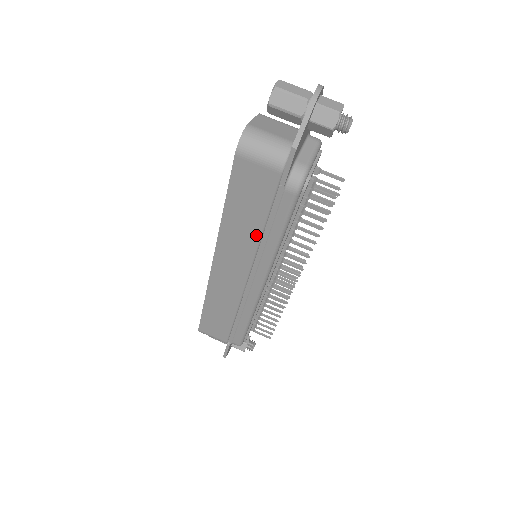
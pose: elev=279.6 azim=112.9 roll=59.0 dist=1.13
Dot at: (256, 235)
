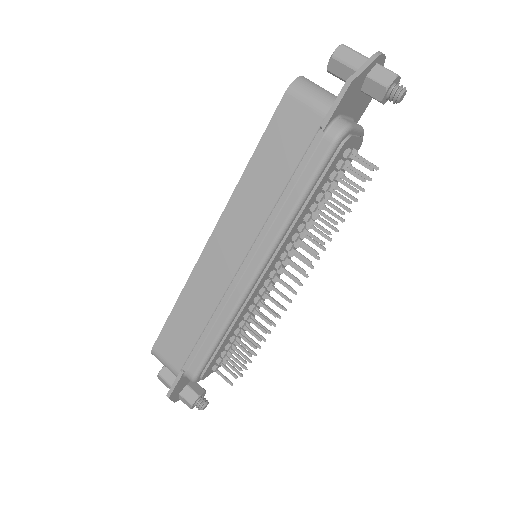
Dot at: (272, 199)
